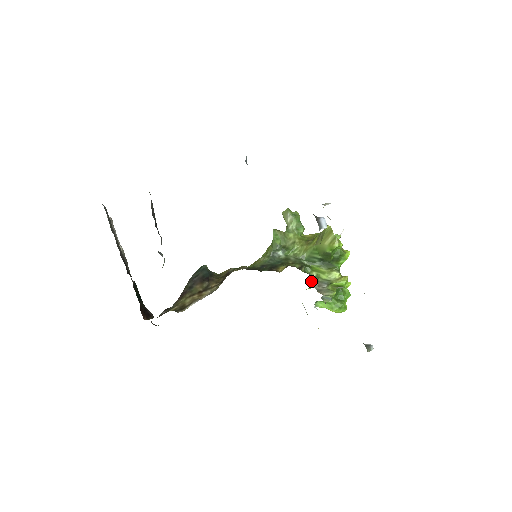
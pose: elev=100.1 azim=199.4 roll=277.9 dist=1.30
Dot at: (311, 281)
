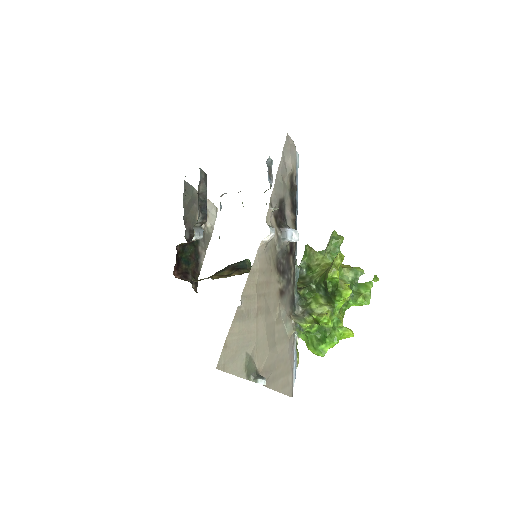
Dot at: (297, 304)
